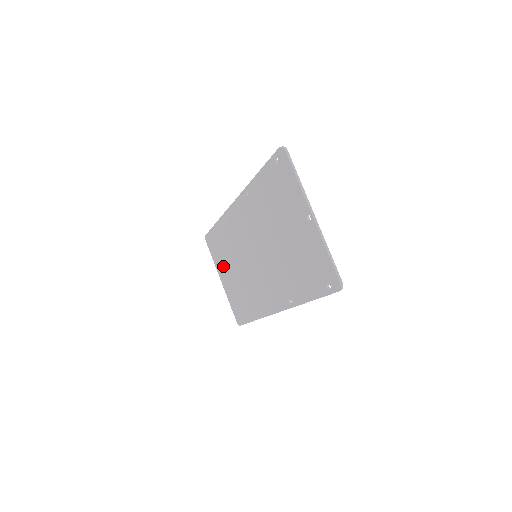
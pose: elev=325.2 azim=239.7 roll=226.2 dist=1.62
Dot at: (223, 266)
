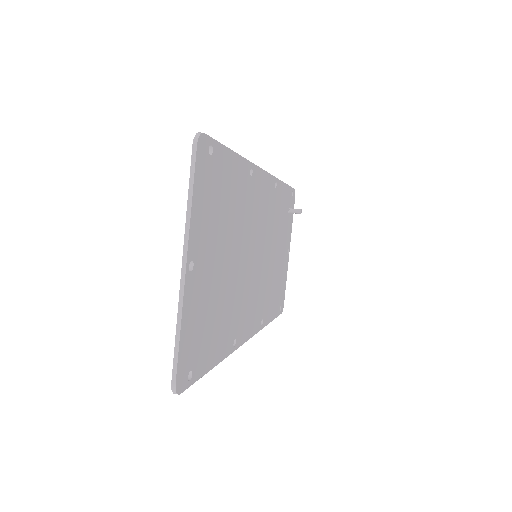
Dot at: occluded
